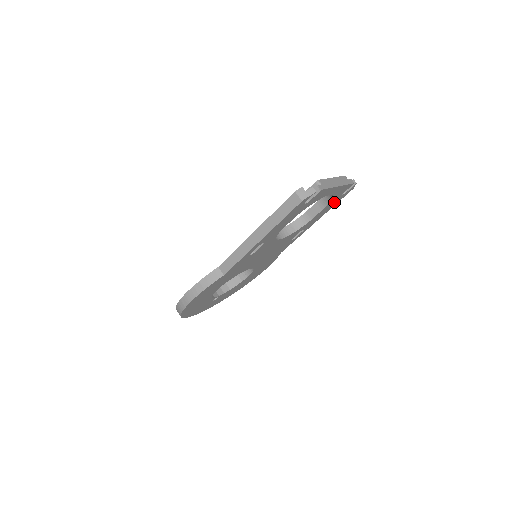
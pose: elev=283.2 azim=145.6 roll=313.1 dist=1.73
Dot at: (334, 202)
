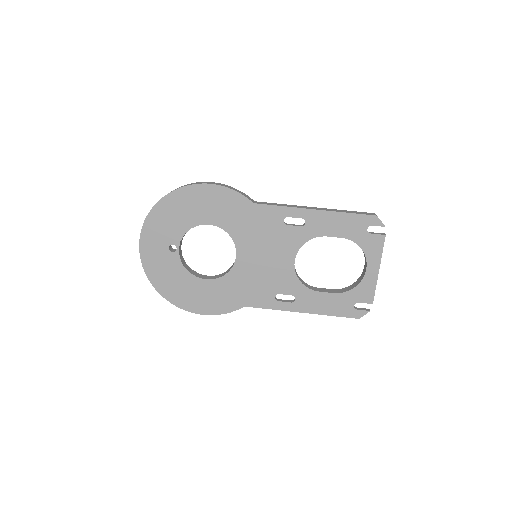
Dot at: (341, 305)
